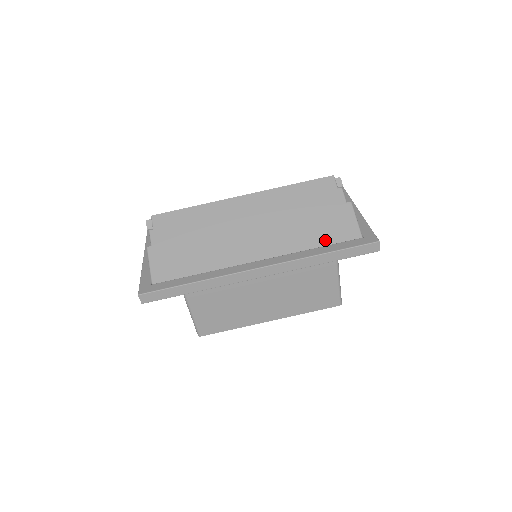
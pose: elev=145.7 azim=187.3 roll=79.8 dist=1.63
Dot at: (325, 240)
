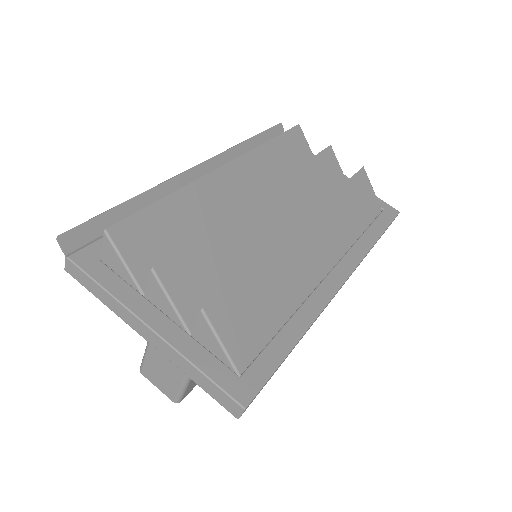
Dot at: (364, 221)
